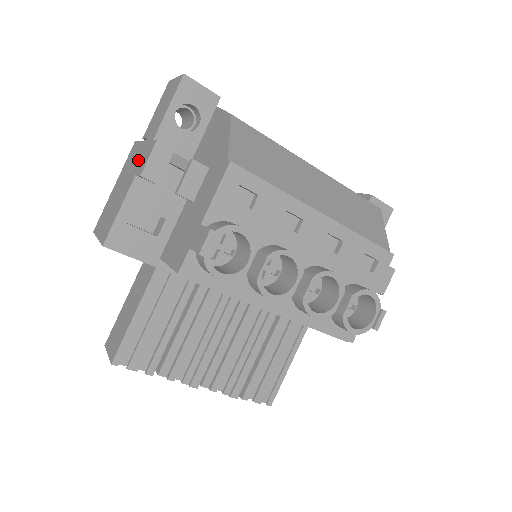
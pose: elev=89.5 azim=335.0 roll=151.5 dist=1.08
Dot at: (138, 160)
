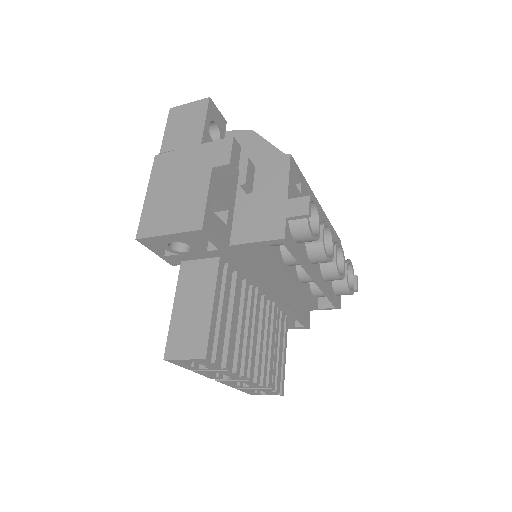
Dot at: (200, 159)
